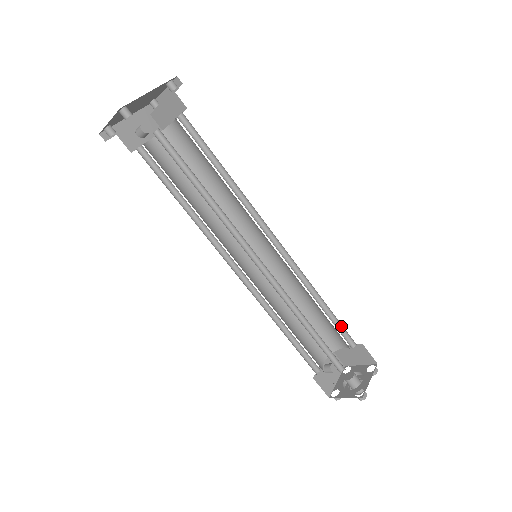
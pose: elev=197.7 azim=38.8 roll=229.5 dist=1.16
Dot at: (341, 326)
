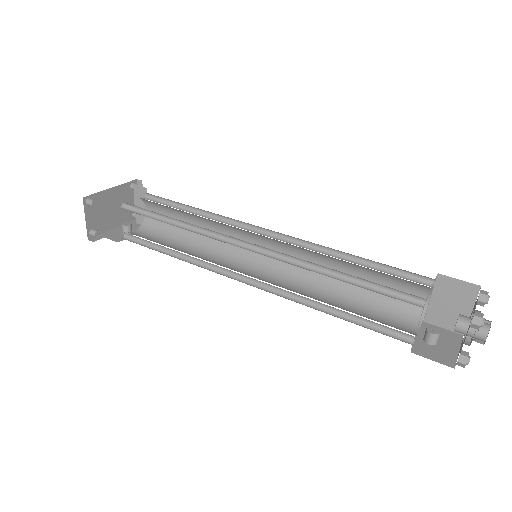
Dot at: (396, 271)
